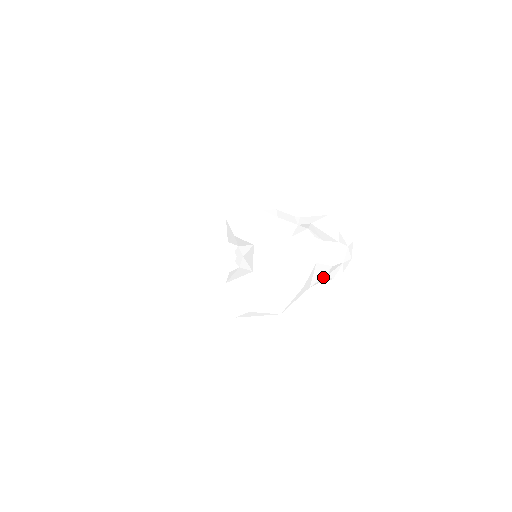
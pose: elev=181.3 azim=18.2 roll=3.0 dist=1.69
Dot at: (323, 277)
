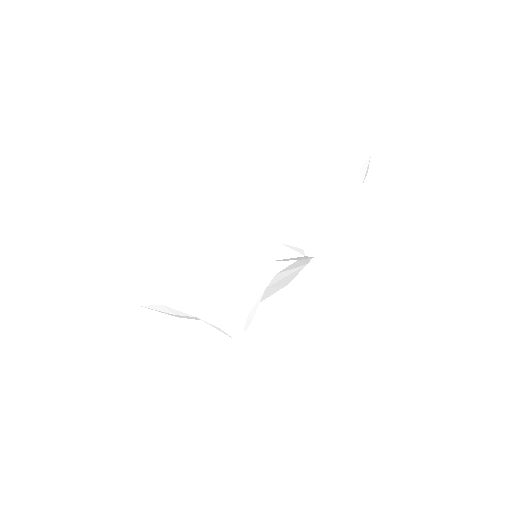
Dot at: occluded
